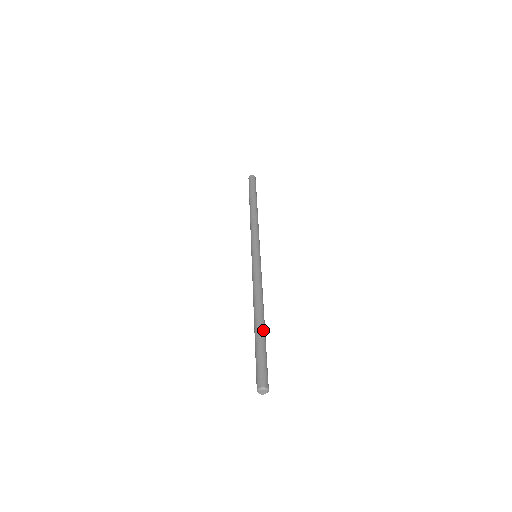
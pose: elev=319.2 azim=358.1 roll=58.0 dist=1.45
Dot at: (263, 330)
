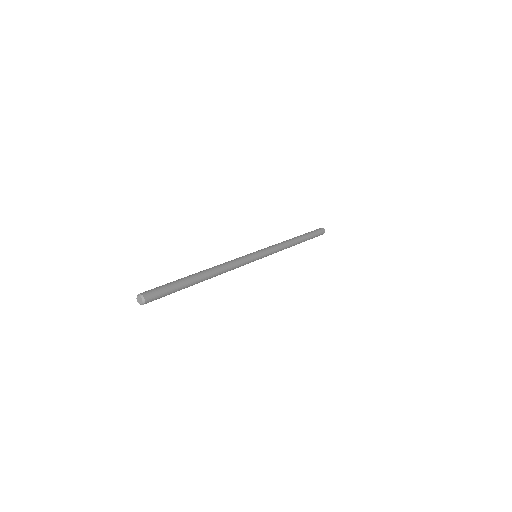
Dot at: (194, 282)
